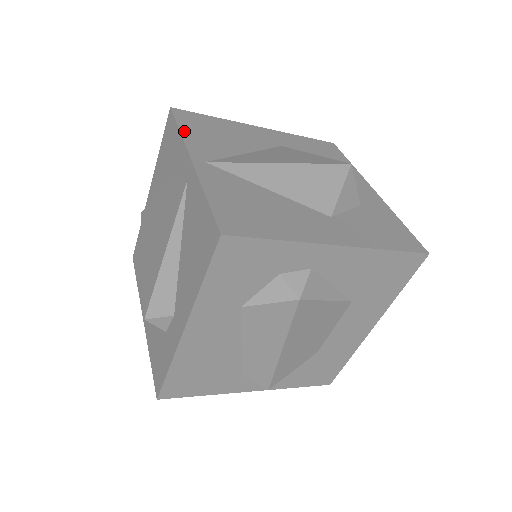
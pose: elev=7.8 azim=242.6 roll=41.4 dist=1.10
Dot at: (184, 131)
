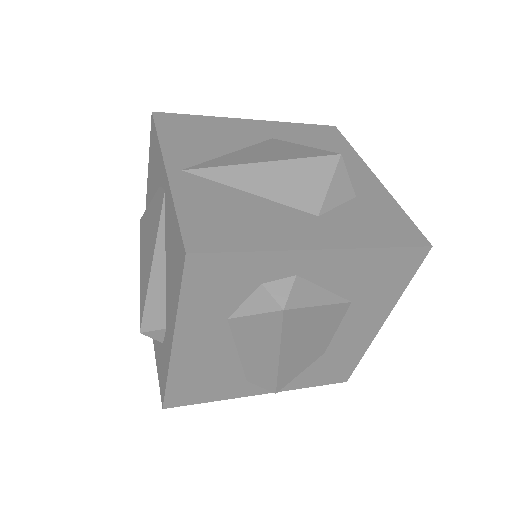
Dot at: (163, 137)
